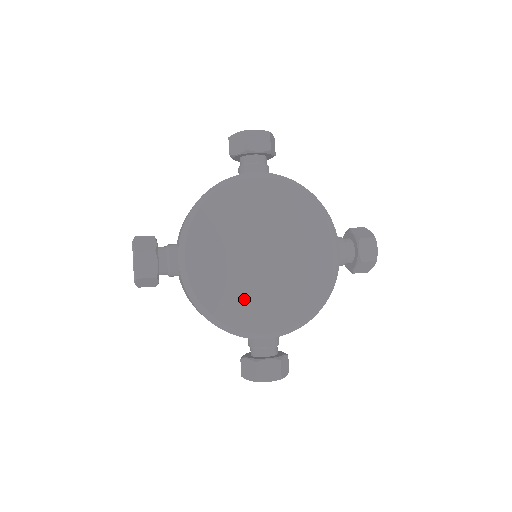
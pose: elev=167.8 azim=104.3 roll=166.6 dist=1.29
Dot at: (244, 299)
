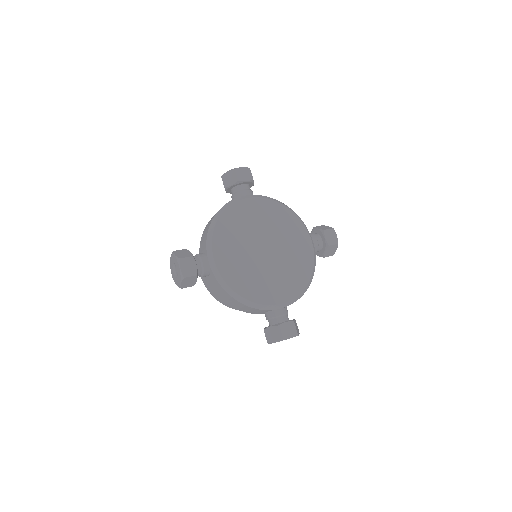
Dot at: (260, 282)
